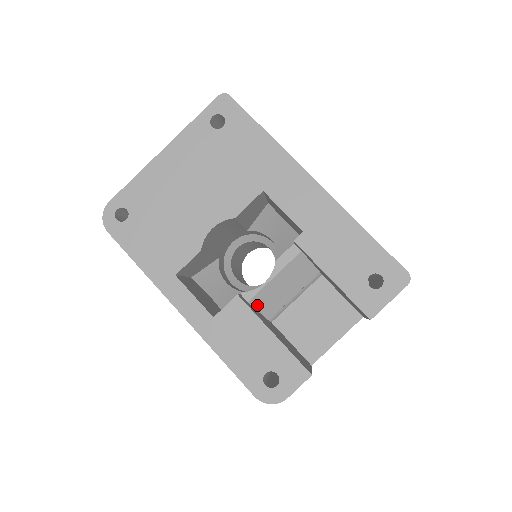
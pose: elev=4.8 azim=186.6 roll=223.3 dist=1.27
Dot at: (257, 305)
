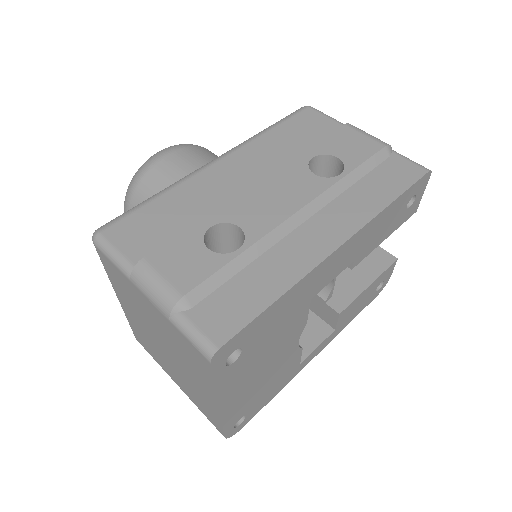
Dot at: occluded
